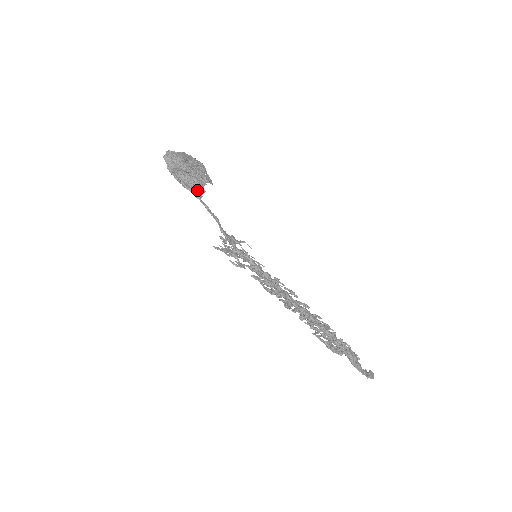
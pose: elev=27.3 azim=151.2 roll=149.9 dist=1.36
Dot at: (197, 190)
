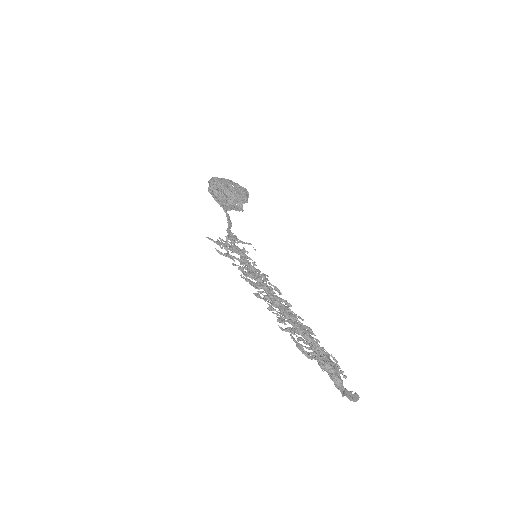
Dot at: (228, 205)
